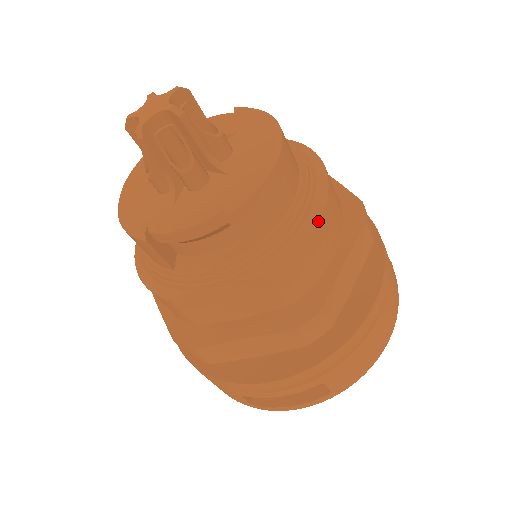
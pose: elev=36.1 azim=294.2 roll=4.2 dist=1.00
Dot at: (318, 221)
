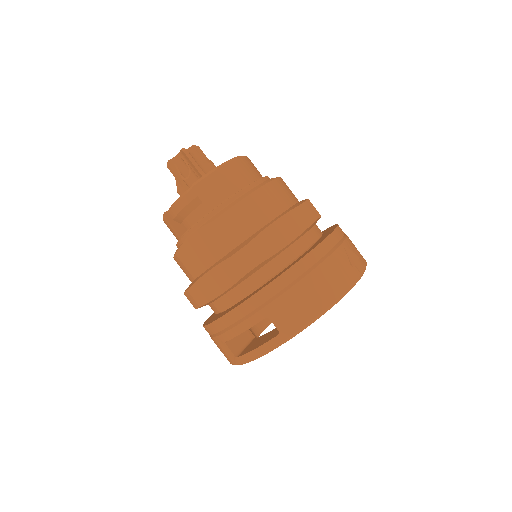
Dot at: (251, 193)
